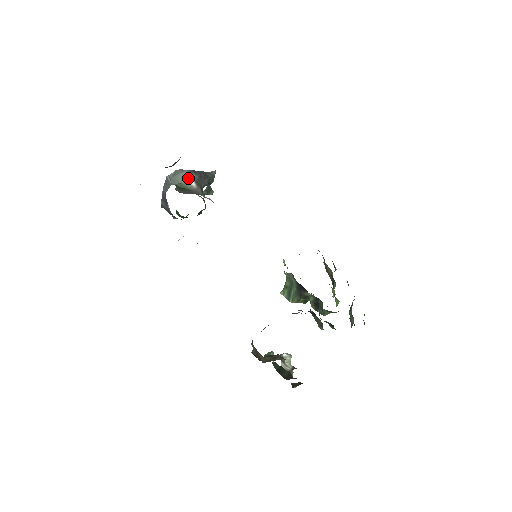
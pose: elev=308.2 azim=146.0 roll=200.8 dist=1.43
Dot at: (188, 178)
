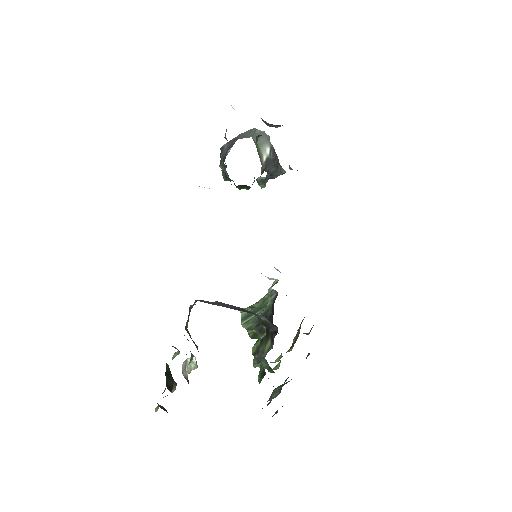
Dot at: (266, 149)
